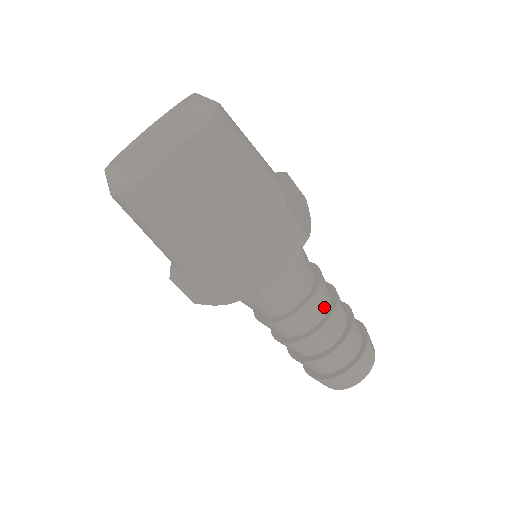
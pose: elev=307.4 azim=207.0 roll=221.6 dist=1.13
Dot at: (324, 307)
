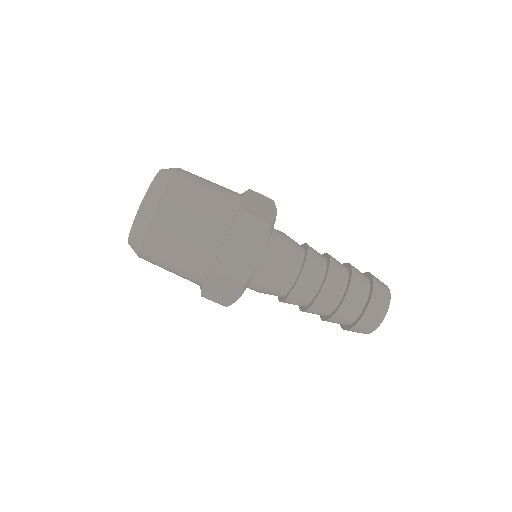
Dot at: occluded
